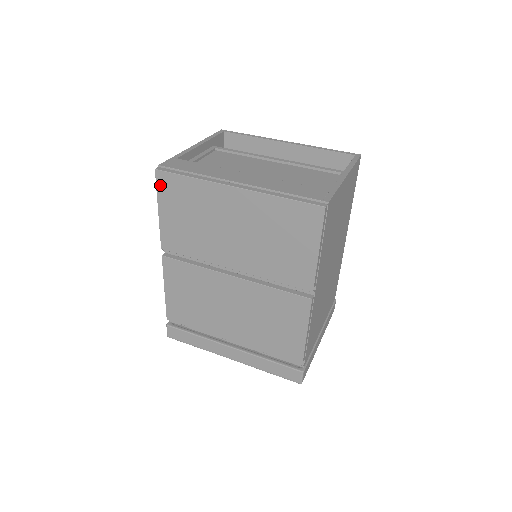
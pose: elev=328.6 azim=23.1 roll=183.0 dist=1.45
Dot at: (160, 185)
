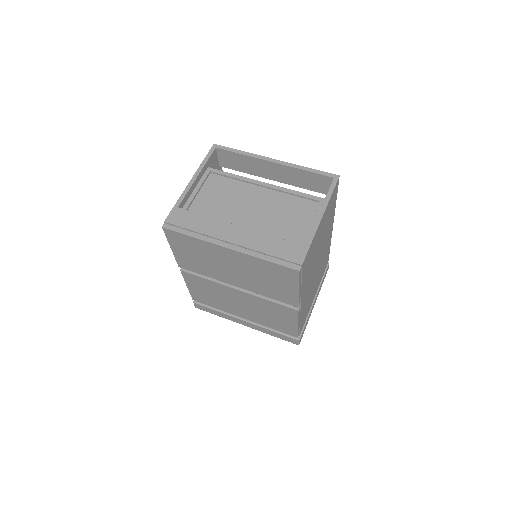
Dot at: (168, 236)
